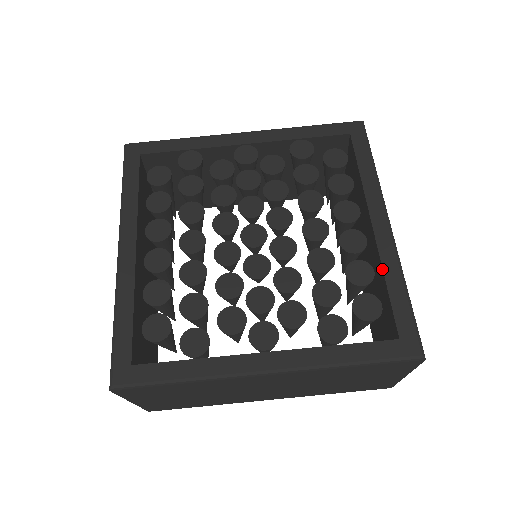
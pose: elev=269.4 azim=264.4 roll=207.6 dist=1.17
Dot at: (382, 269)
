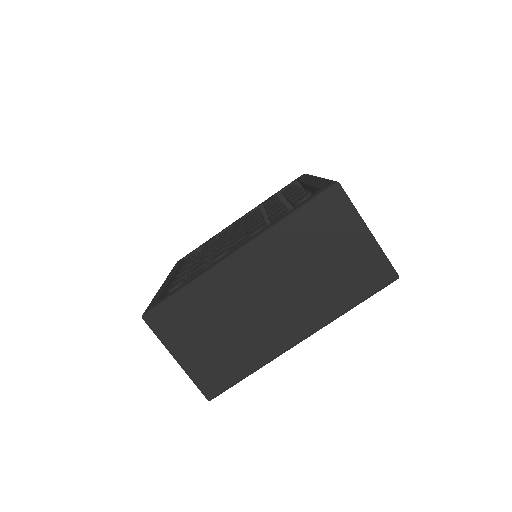
Dot at: (312, 186)
